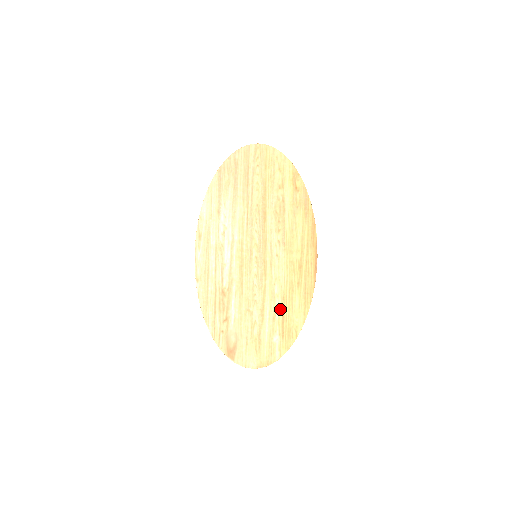
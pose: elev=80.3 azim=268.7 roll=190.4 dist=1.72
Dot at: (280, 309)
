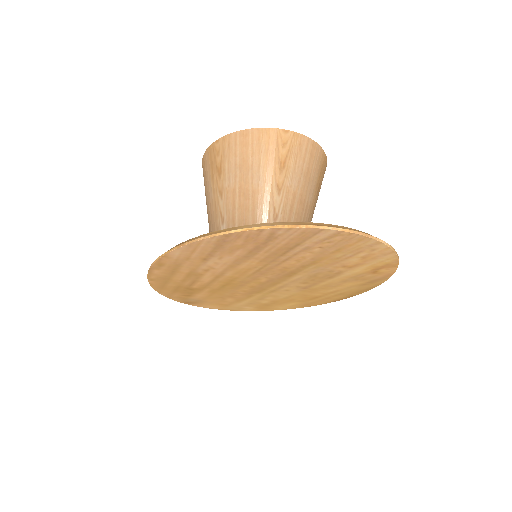
Dot at: (264, 303)
